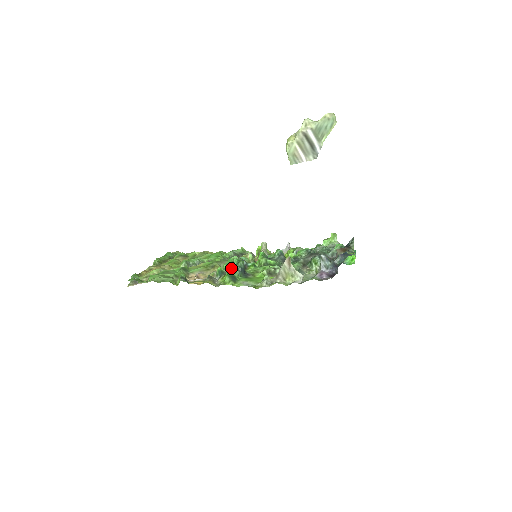
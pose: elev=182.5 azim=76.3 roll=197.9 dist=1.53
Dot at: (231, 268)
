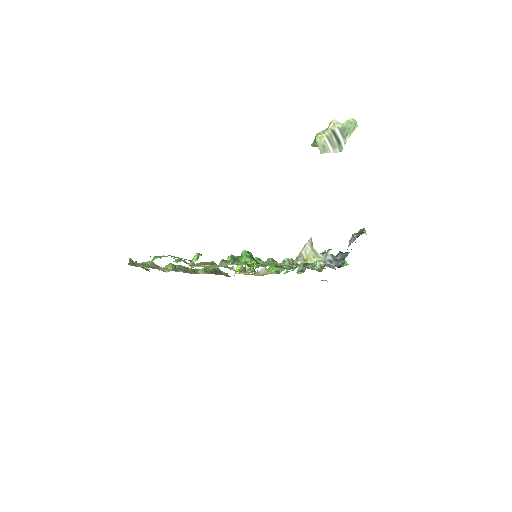
Dot at: (240, 258)
